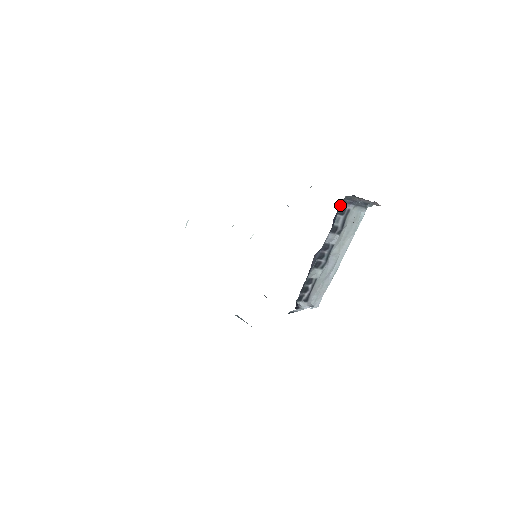
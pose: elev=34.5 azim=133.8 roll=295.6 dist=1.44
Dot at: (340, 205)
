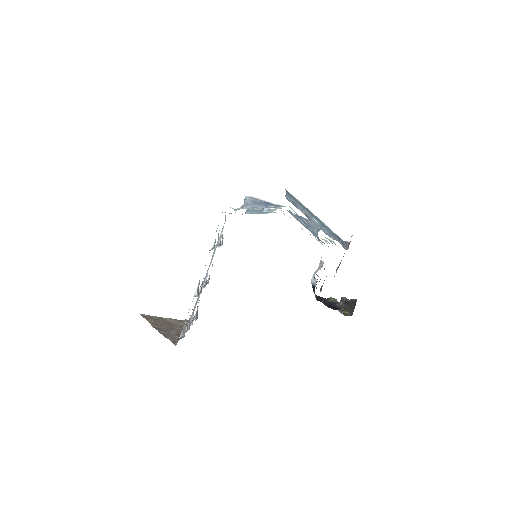
Dot at: occluded
